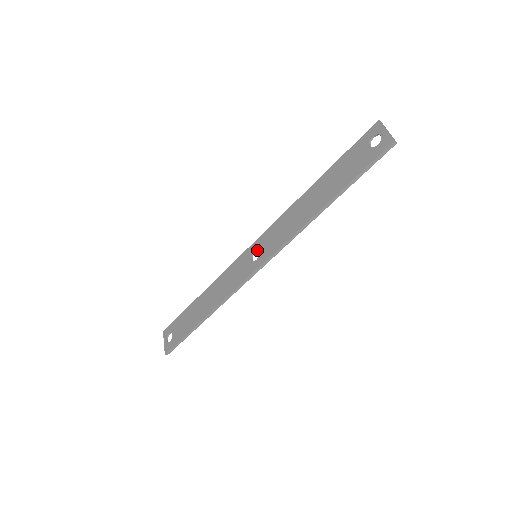
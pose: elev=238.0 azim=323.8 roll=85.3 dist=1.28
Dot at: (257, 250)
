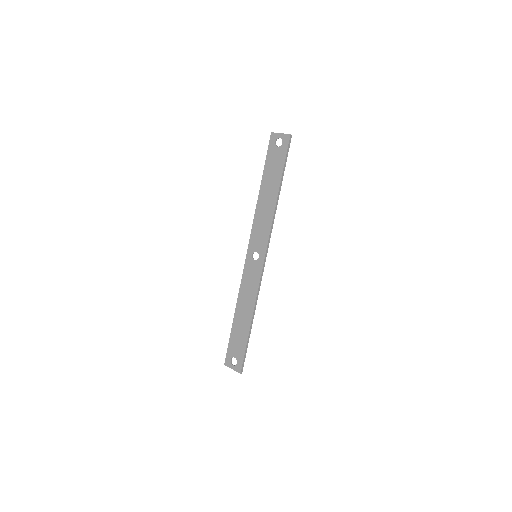
Dot at: occluded
